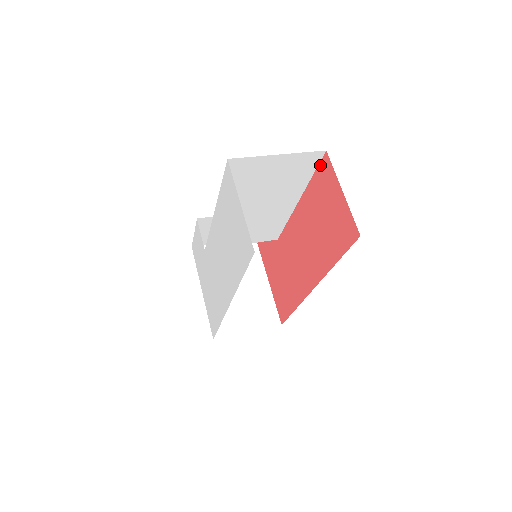
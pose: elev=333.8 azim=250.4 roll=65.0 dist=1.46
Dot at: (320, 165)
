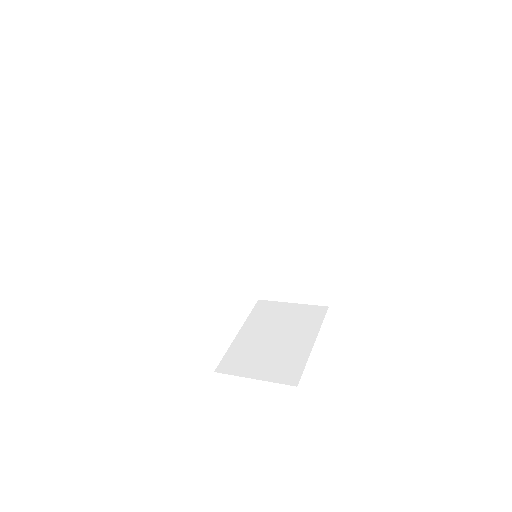
Dot at: (296, 127)
